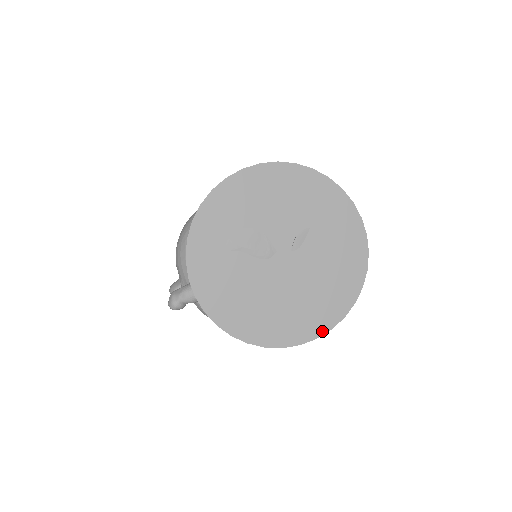
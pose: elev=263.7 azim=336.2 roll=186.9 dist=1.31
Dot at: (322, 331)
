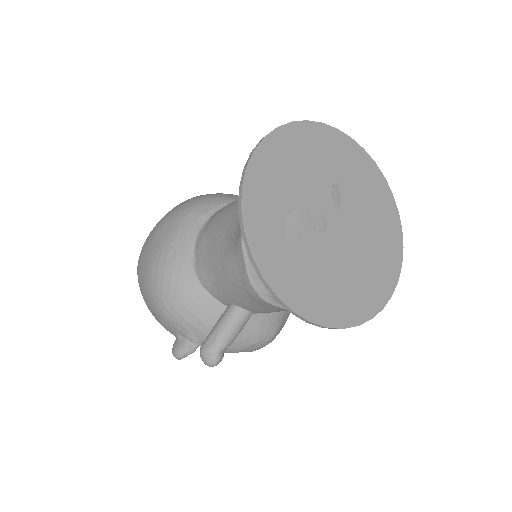
Dot at: (398, 271)
